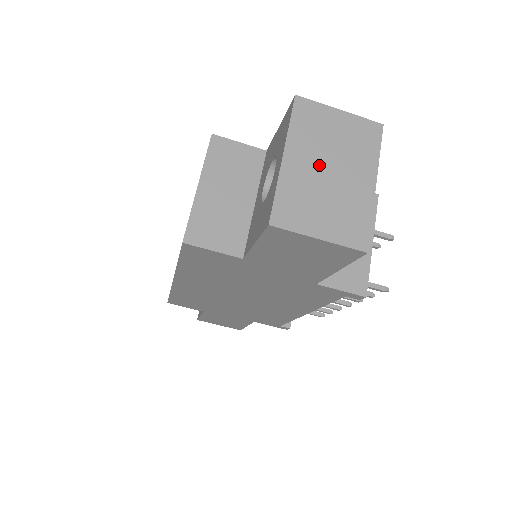
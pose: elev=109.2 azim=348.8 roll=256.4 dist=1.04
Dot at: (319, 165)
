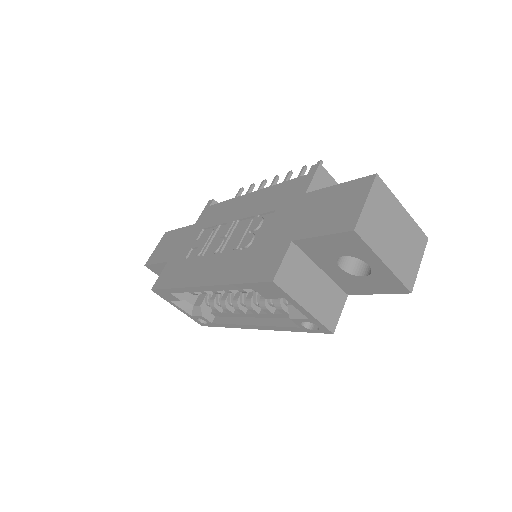
Dot at: (391, 241)
